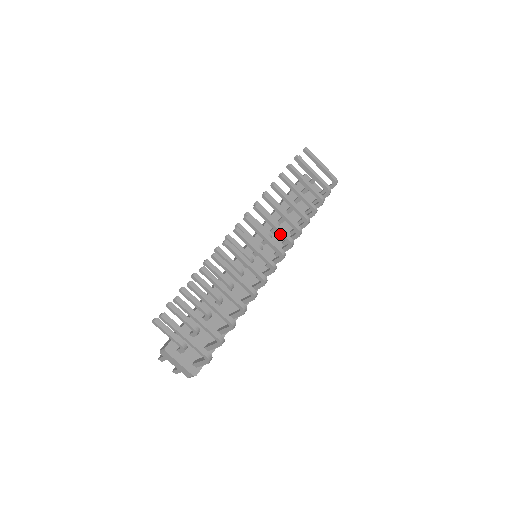
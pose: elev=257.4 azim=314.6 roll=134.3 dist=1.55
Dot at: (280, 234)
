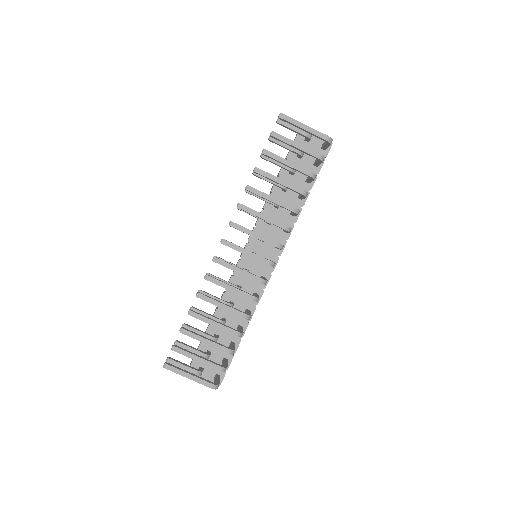
Dot at: occluded
